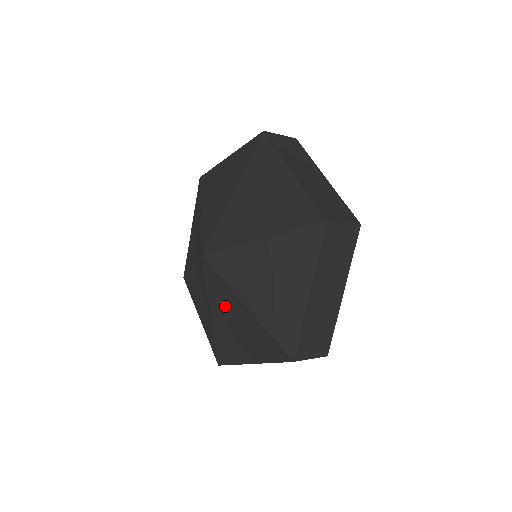
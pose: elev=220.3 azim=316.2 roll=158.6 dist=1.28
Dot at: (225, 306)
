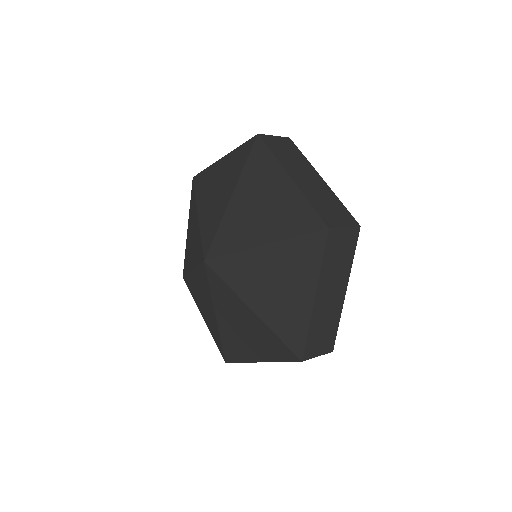
Dot at: (252, 277)
